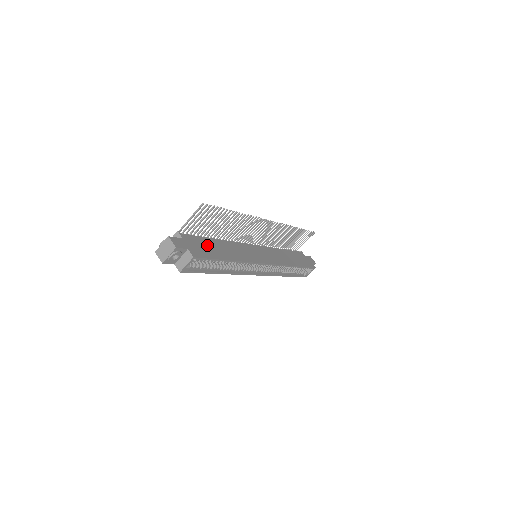
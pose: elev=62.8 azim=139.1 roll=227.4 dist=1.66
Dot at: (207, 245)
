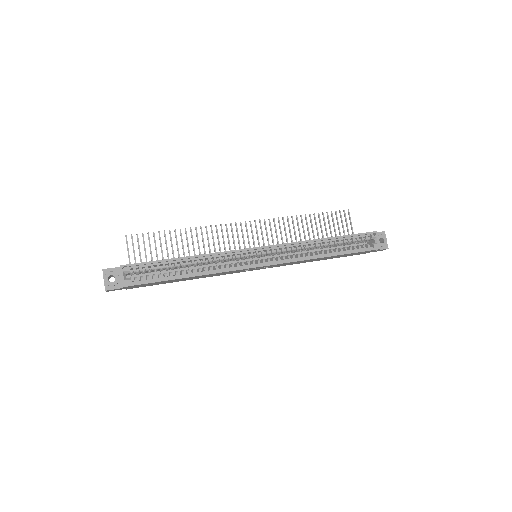
Dot at: occluded
